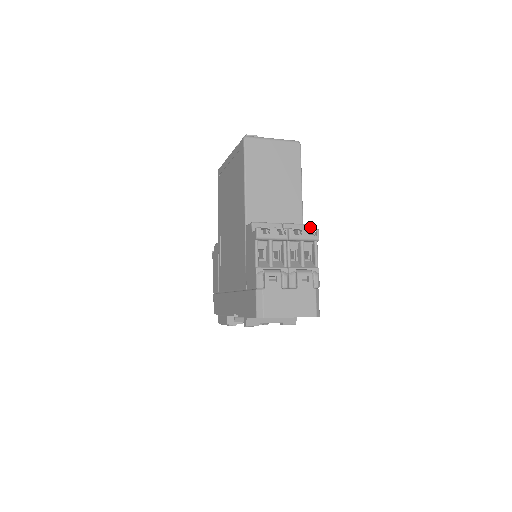
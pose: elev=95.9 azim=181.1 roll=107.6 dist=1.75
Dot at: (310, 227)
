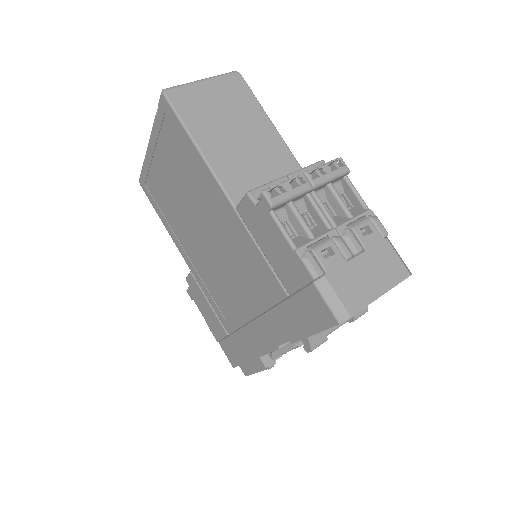
Dot at: occluded
